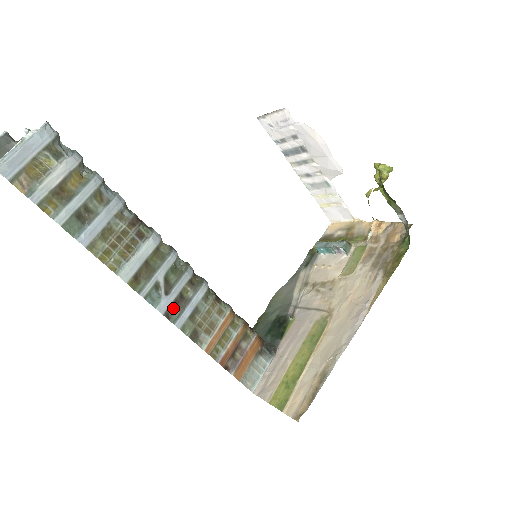
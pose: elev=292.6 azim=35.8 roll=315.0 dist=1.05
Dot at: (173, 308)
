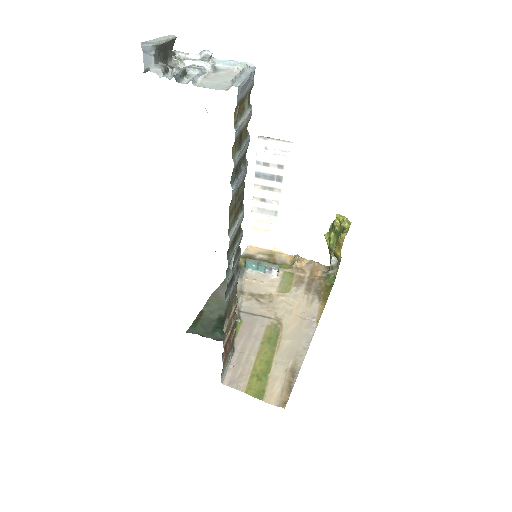
Dot at: (229, 284)
